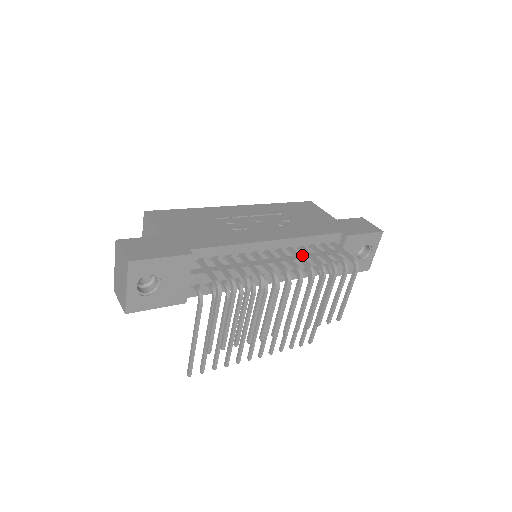
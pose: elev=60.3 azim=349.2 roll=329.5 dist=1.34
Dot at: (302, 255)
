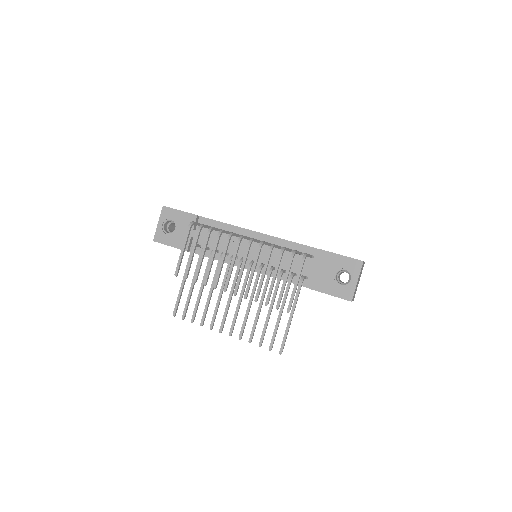
Dot at: occluded
